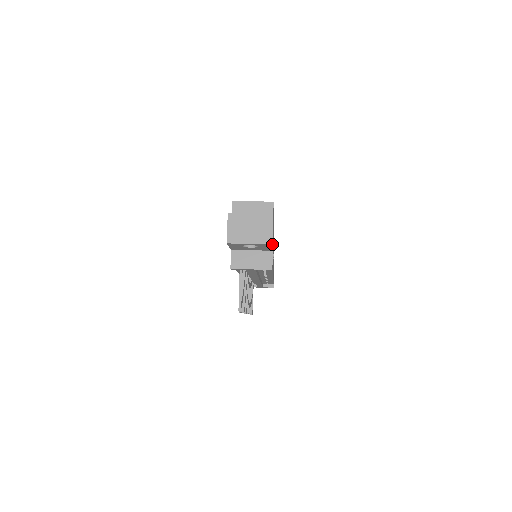
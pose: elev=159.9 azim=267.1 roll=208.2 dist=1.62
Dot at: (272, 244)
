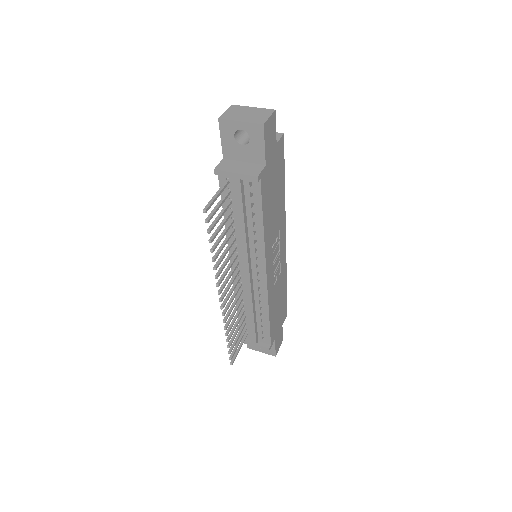
Dot at: (264, 128)
